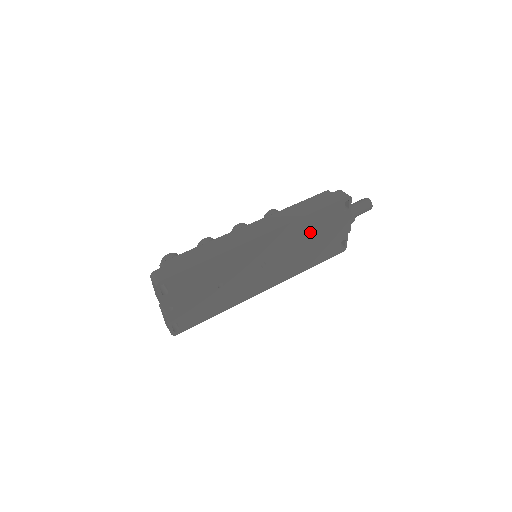
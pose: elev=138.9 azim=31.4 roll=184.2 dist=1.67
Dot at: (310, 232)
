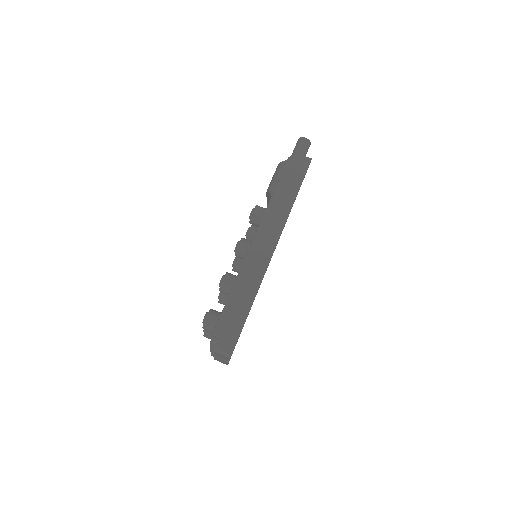
Dot at: occluded
